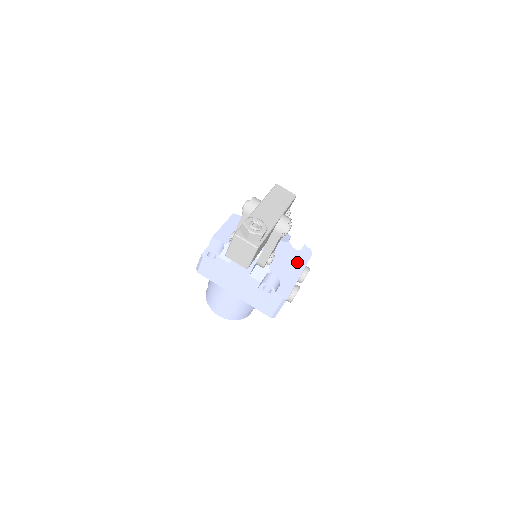
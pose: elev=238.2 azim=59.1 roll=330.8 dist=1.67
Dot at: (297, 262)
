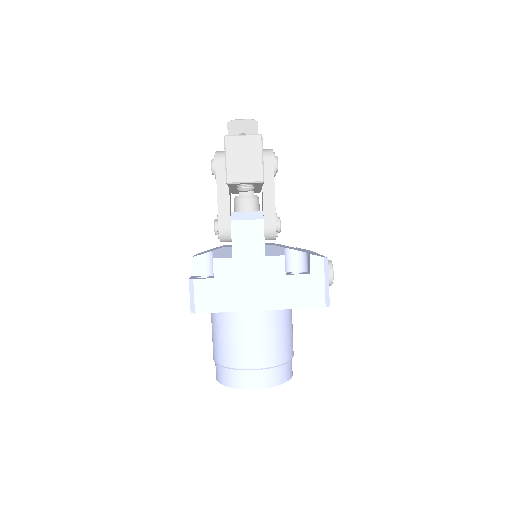
Dot at: (304, 250)
